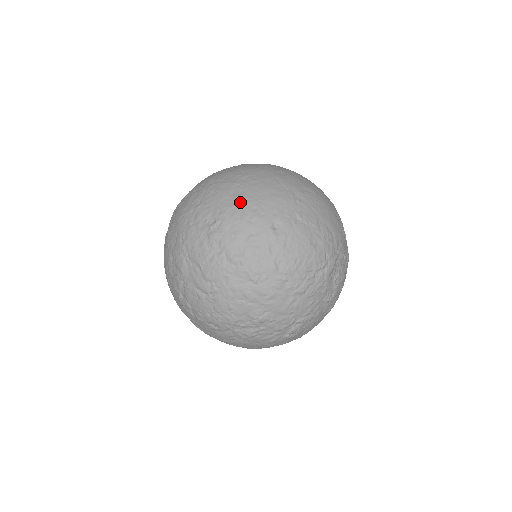
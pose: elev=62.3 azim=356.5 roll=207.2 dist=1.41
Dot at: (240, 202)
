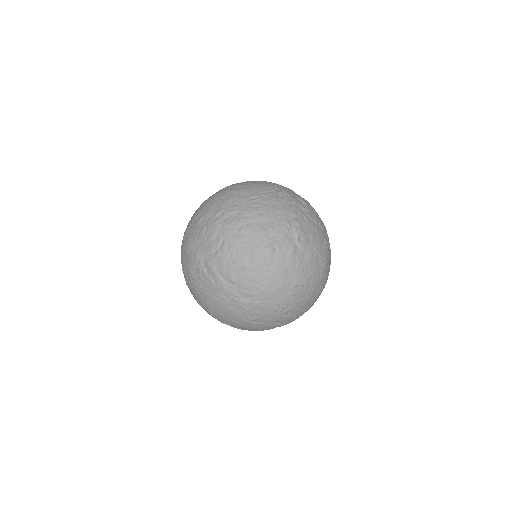
Dot at: (204, 202)
